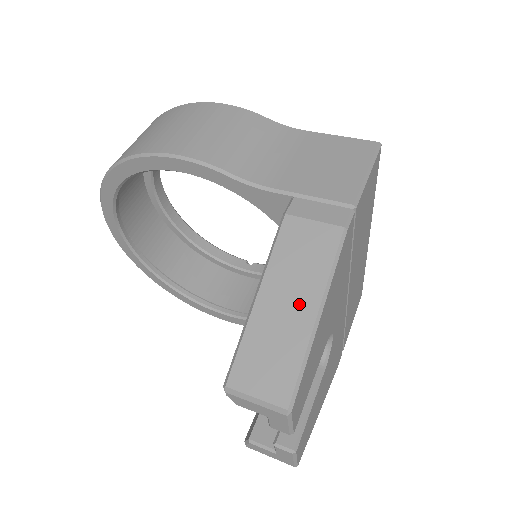
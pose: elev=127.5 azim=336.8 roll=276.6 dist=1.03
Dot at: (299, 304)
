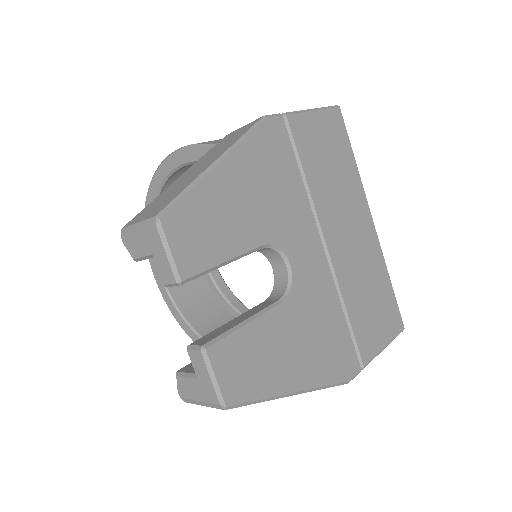
Dot at: (206, 163)
